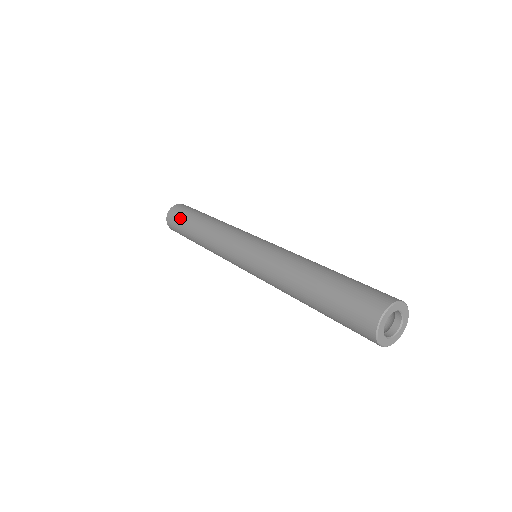
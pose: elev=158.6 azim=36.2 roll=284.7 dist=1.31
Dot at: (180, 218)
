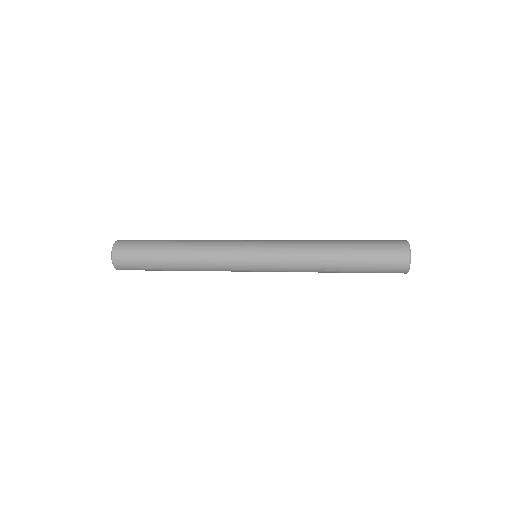
Dot at: (139, 256)
